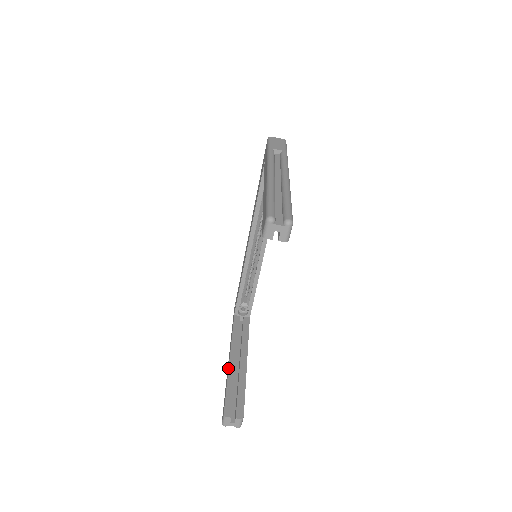
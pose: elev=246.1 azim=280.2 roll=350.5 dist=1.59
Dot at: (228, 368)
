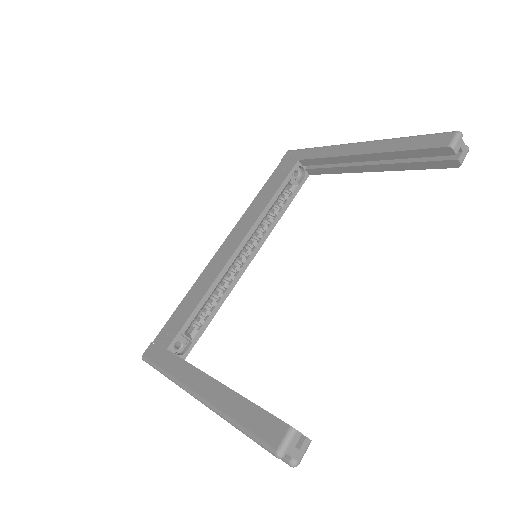
Dot at: (228, 387)
